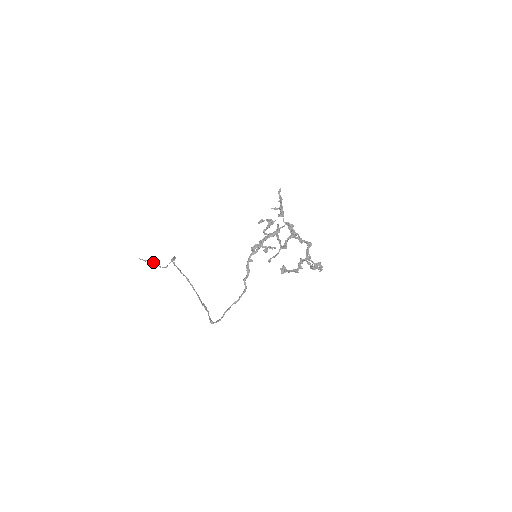
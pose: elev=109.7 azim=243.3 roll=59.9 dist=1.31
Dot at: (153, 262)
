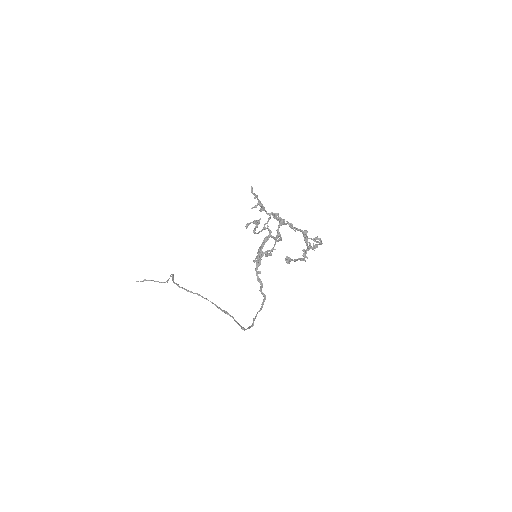
Dot at: (151, 280)
